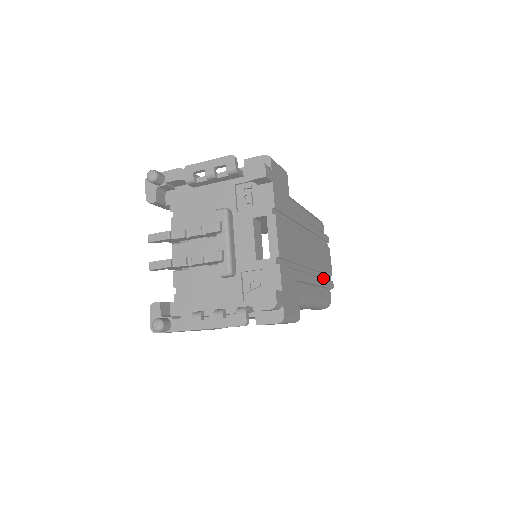
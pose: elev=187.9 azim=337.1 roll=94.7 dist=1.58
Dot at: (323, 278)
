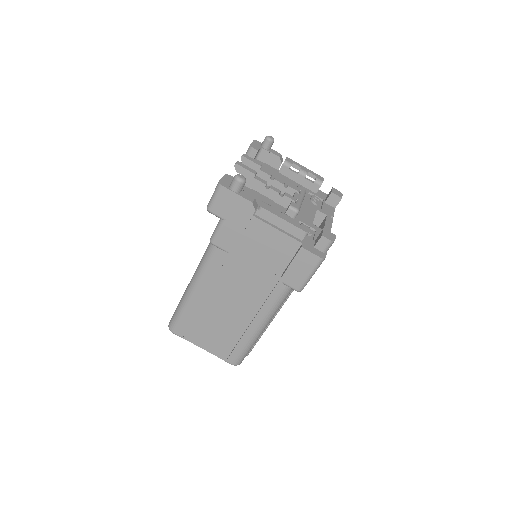
Dot at: occluded
